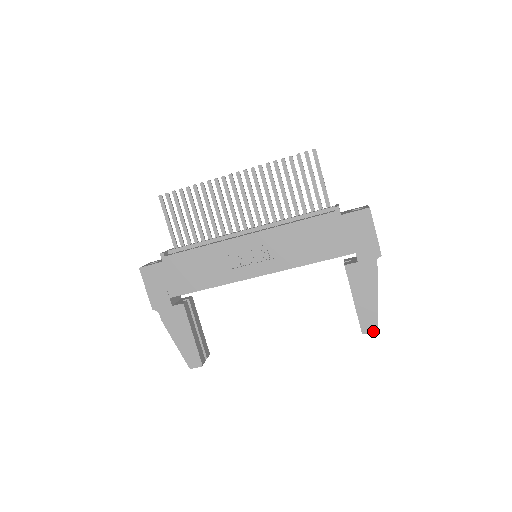
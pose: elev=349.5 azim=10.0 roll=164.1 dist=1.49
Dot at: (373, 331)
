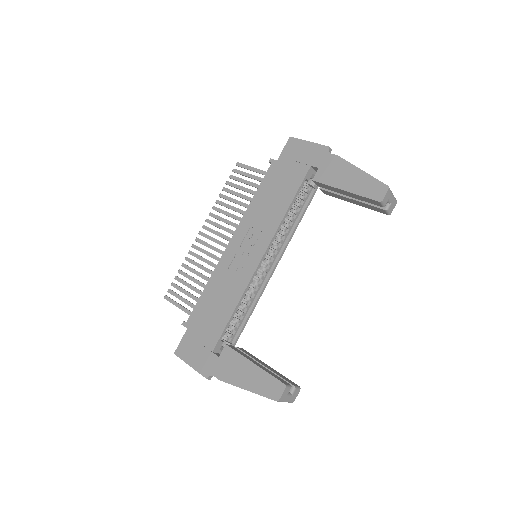
Dot at: (386, 191)
